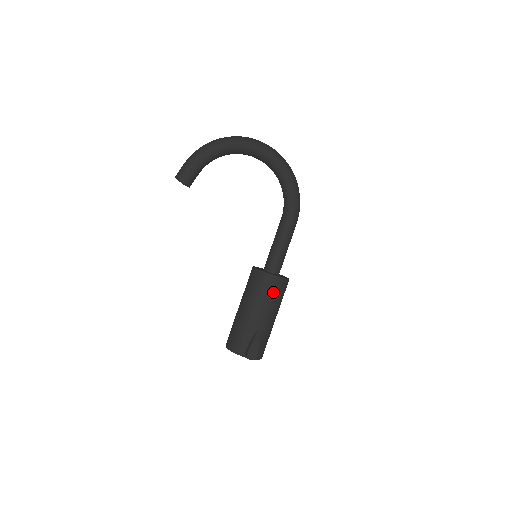
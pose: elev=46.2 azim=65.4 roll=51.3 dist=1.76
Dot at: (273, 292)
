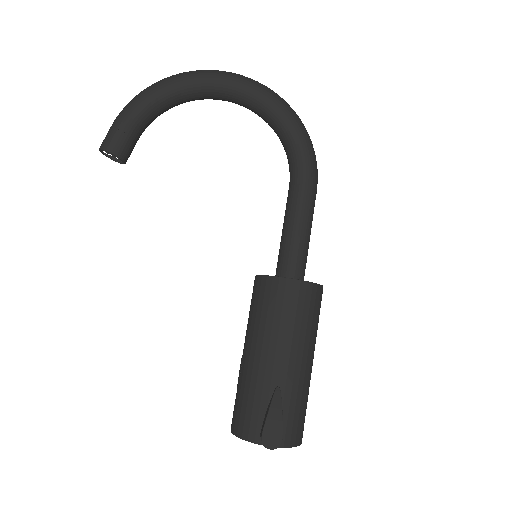
Dot at: (292, 310)
